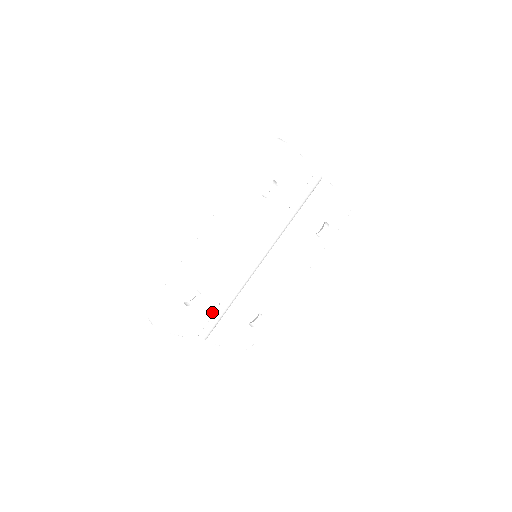
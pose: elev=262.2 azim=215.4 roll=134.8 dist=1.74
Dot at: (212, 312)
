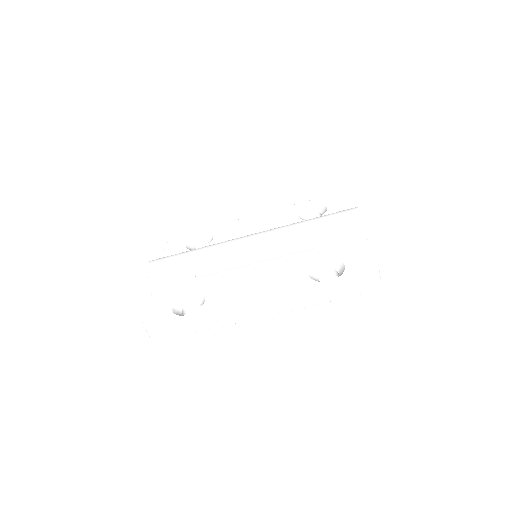
Dot at: occluded
